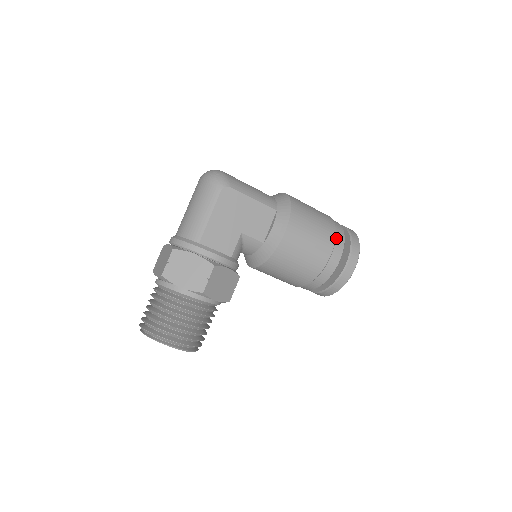
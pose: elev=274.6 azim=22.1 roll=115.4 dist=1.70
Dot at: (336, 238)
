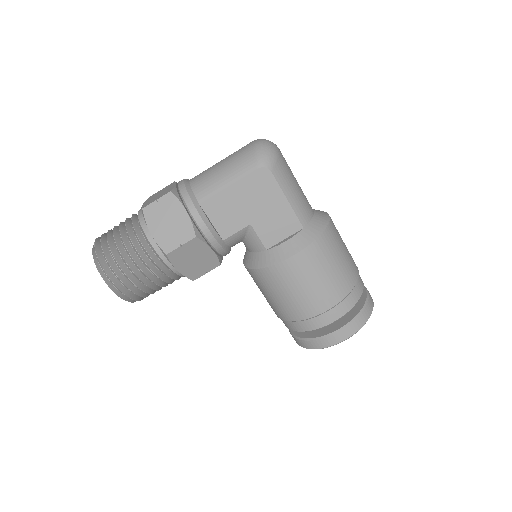
Dot at: (345, 298)
